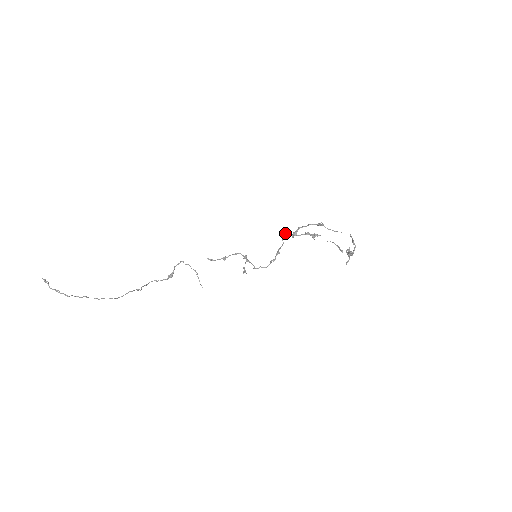
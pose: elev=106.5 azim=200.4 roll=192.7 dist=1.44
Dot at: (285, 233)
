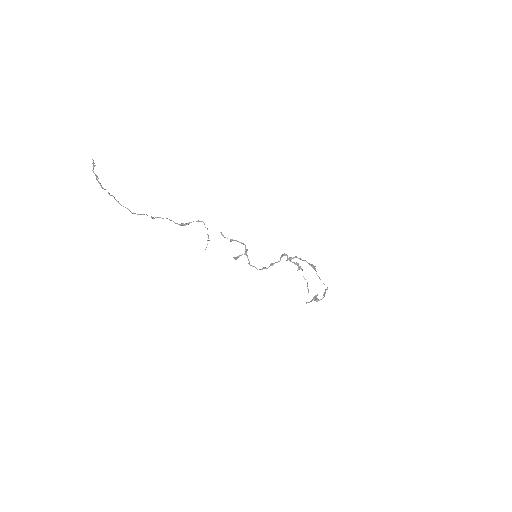
Dot at: (285, 254)
